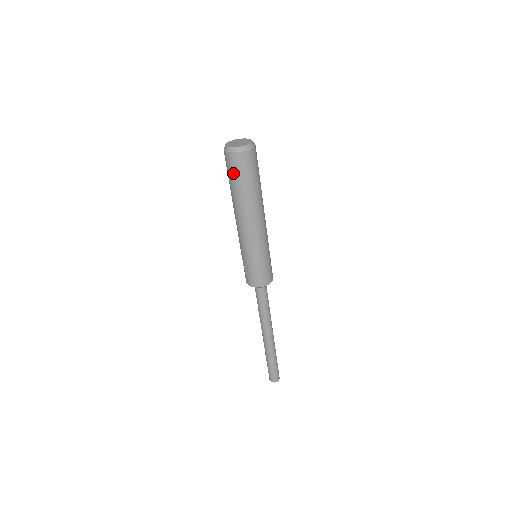
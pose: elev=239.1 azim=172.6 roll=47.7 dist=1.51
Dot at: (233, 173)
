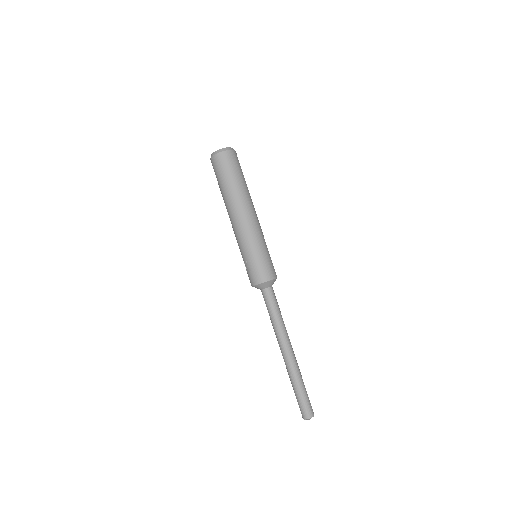
Dot at: (218, 173)
